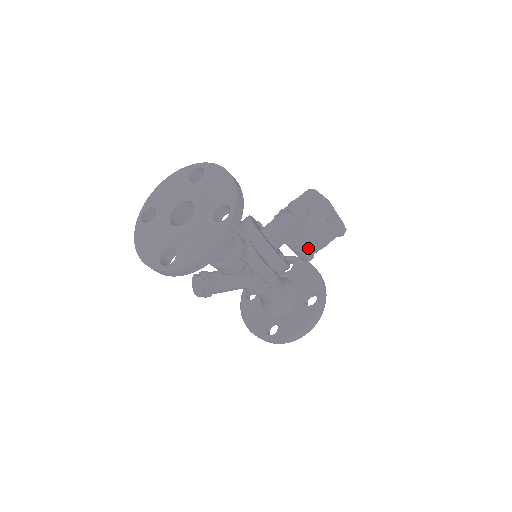
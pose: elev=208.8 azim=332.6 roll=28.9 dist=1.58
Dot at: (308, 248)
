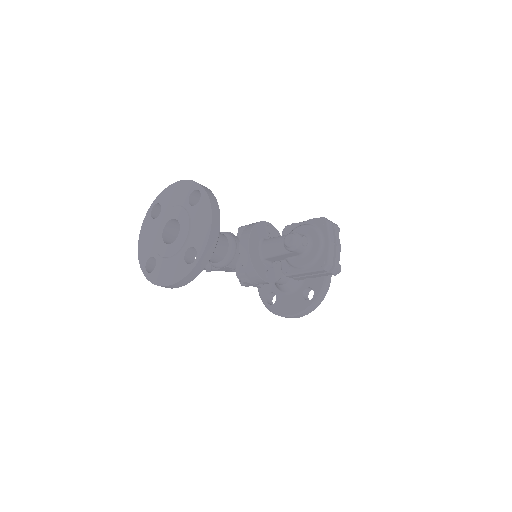
Dot at: (295, 276)
